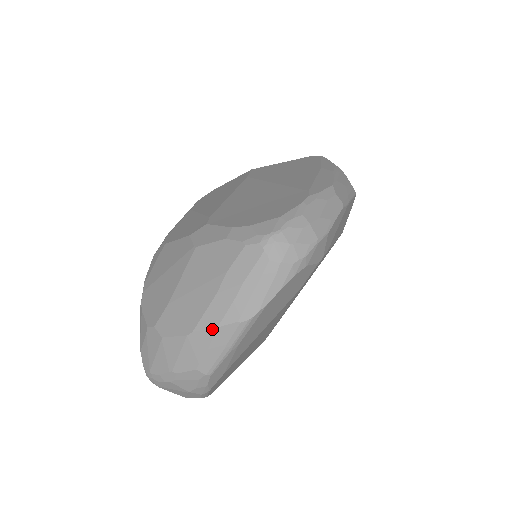
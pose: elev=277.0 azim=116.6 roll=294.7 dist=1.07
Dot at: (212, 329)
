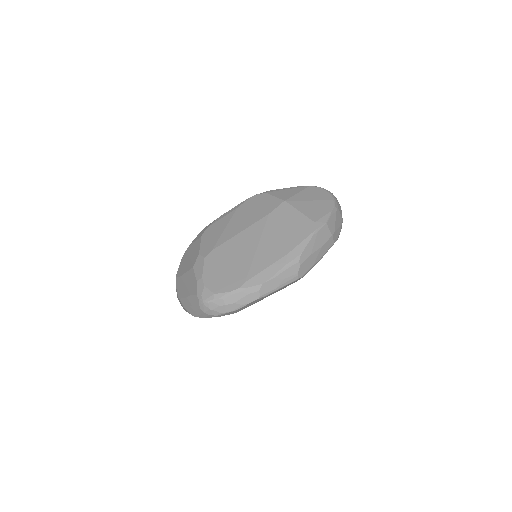
Dot at: (183, 306)
